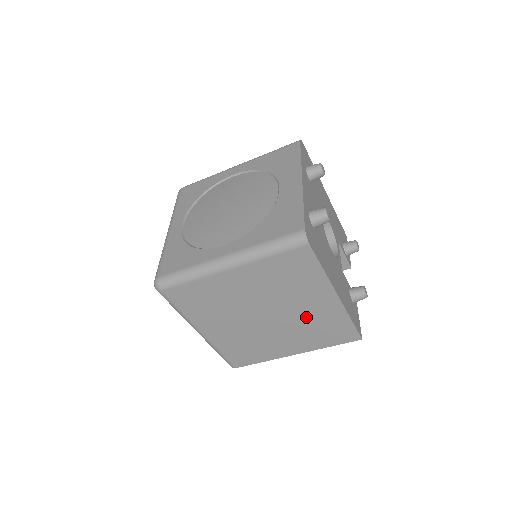
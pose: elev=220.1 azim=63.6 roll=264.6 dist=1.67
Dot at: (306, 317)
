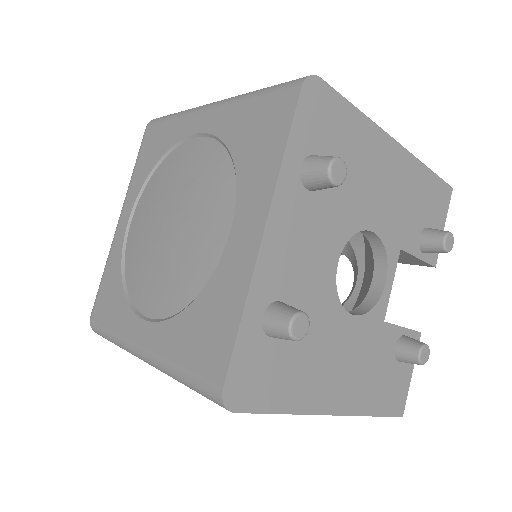
Dot at: occluded
